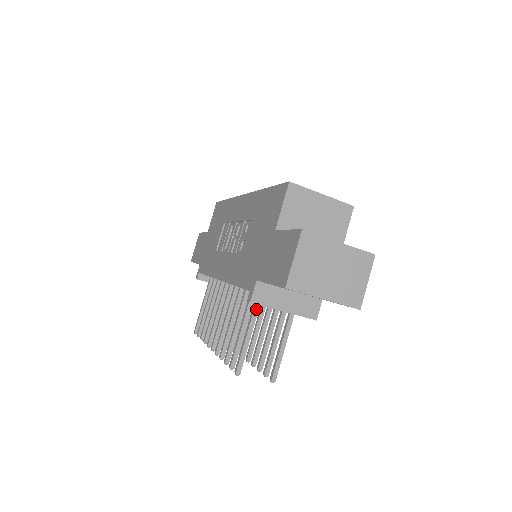
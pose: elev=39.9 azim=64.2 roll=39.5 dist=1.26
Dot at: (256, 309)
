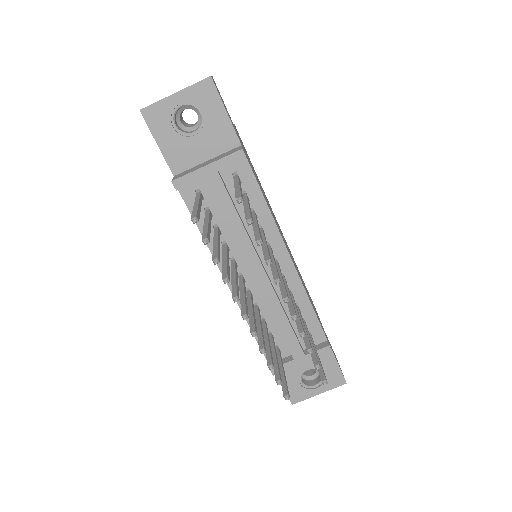
Dot at: (197, 197)
